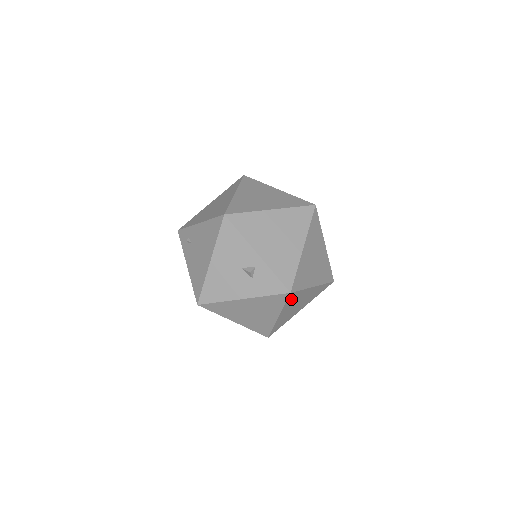
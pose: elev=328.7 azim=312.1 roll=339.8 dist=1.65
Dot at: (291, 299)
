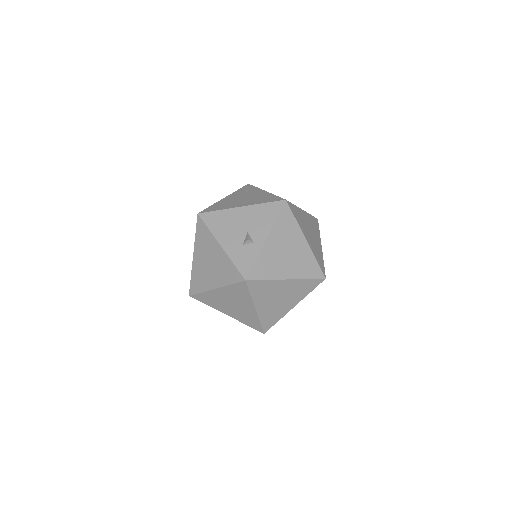
Dot at: (238, 288)
